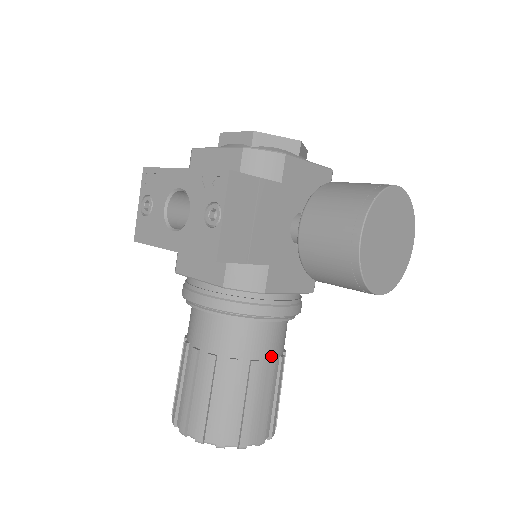
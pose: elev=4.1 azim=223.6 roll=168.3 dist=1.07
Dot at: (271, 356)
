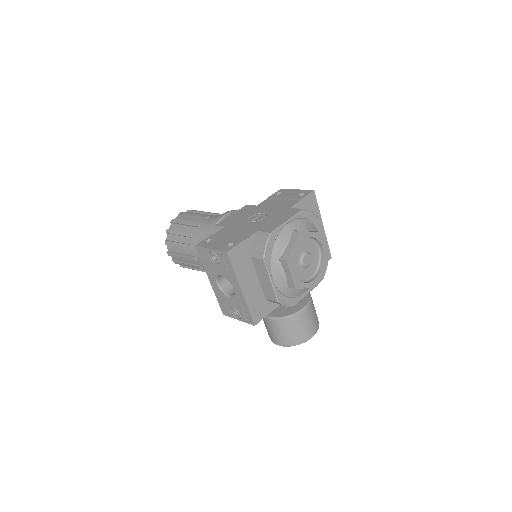
Dot at: occluded
